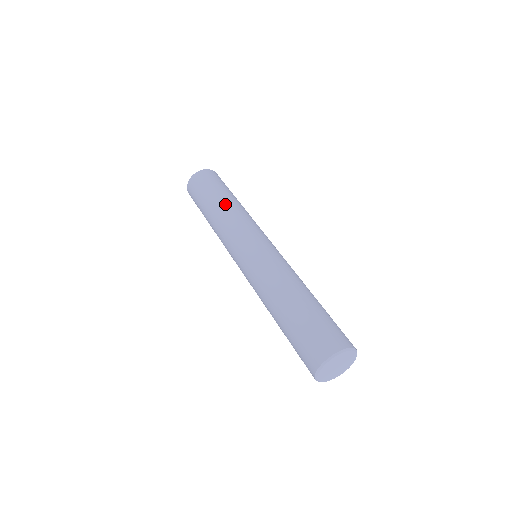
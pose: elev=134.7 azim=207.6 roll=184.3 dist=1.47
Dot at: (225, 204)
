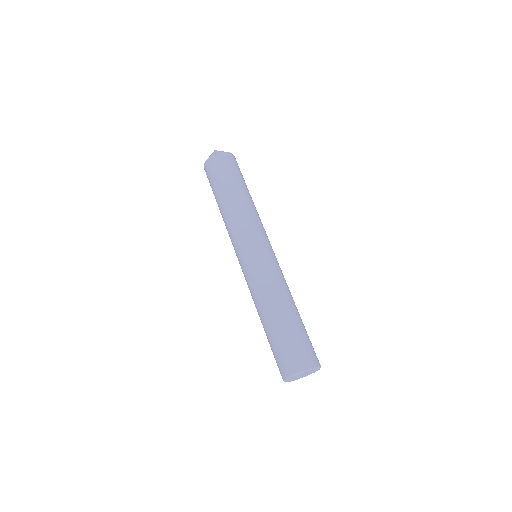
Dot at: (224, 207)
